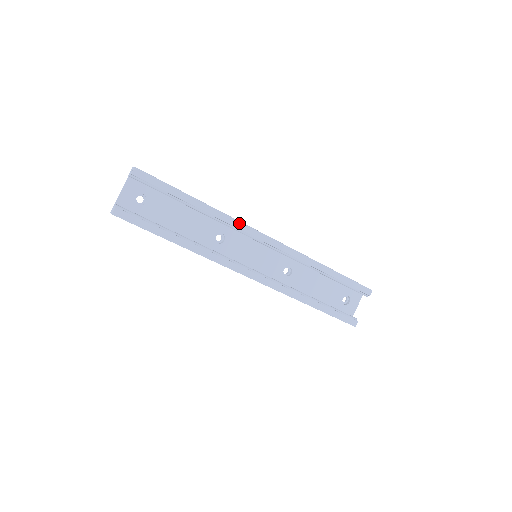
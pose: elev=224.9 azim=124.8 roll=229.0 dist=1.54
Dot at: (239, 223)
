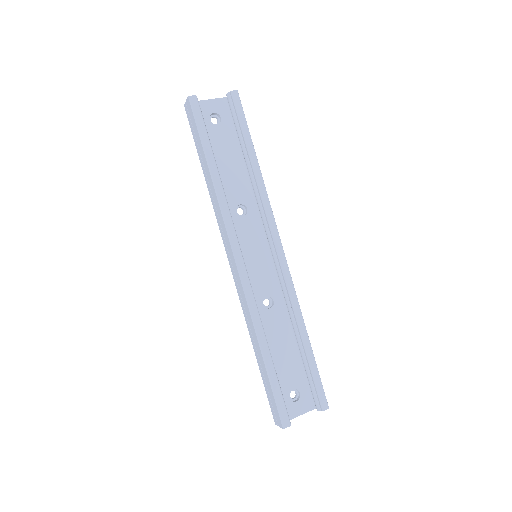
Dot at: (270, 210)
